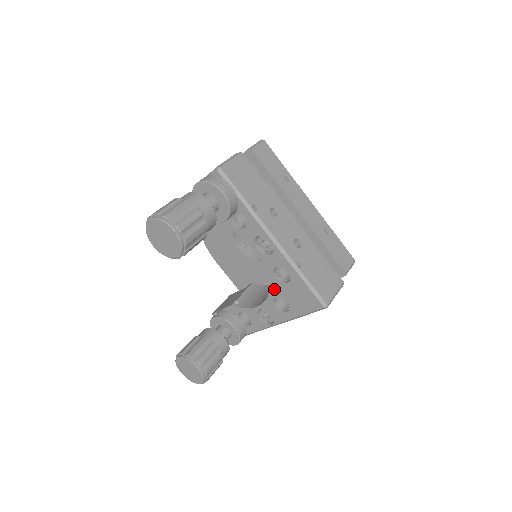
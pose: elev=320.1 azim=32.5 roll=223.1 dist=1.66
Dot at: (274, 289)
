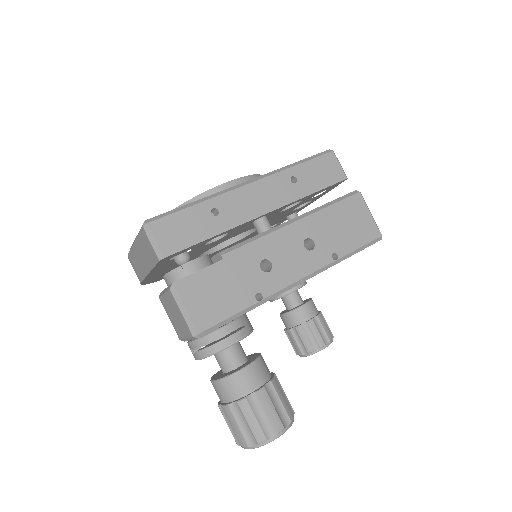
Dot at: occluded
